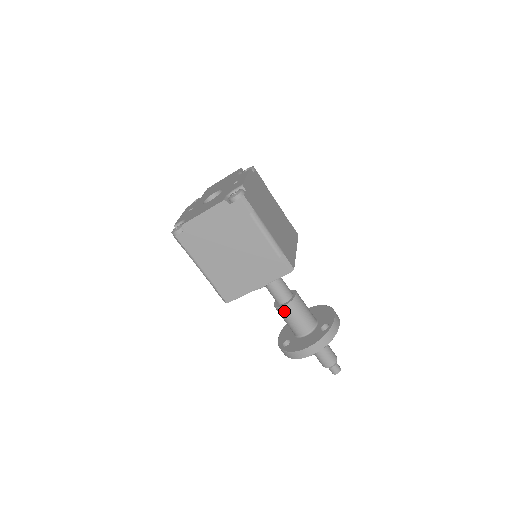
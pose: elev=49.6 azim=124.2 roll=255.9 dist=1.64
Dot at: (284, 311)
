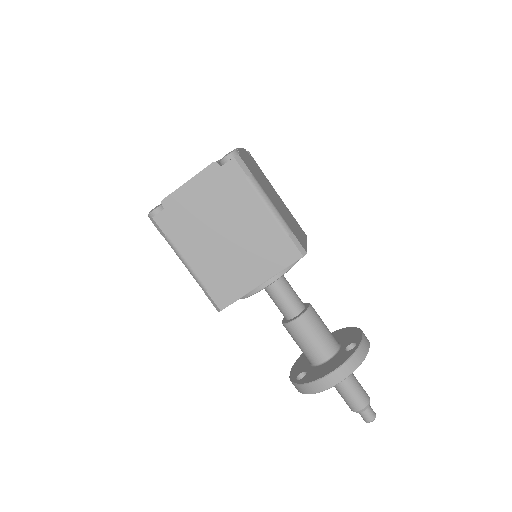
Dot at: (296, 327)
